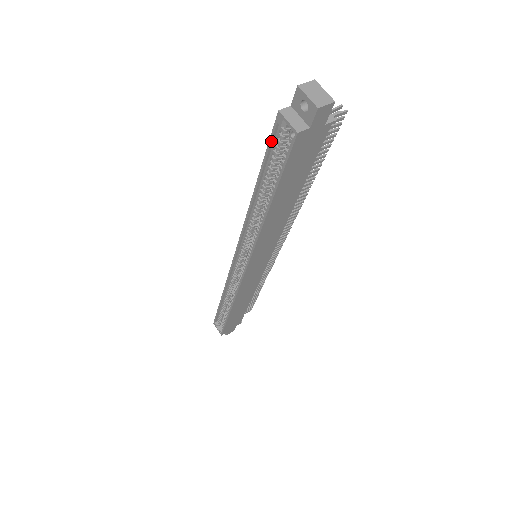
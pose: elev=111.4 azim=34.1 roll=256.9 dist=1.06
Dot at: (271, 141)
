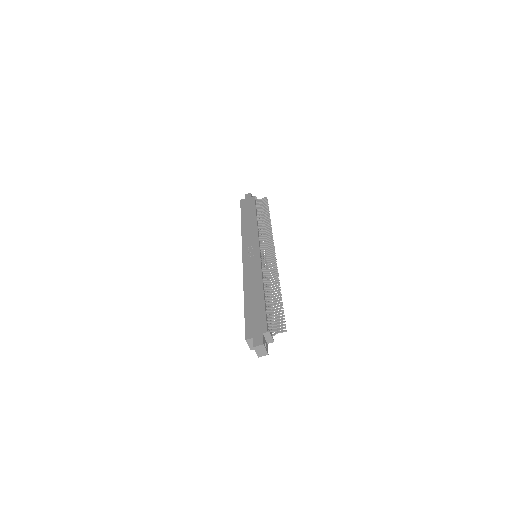
Dot at: (245, 327)
